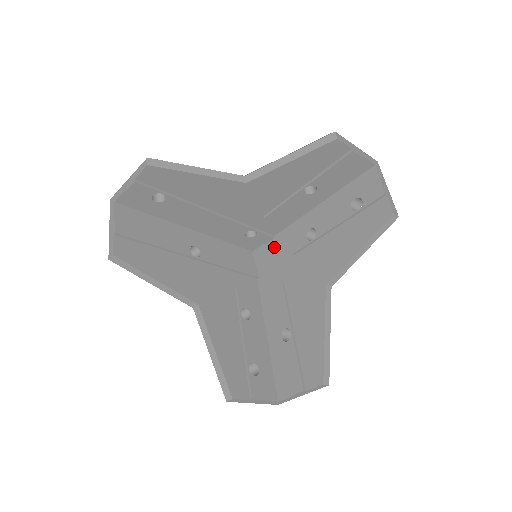
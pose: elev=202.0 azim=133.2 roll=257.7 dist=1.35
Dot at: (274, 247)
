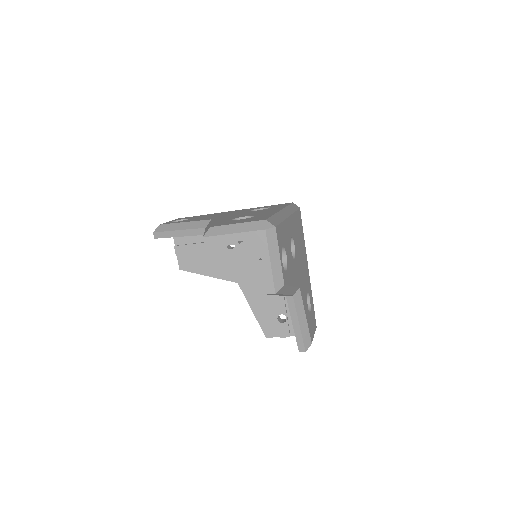
Dot at: occluded
